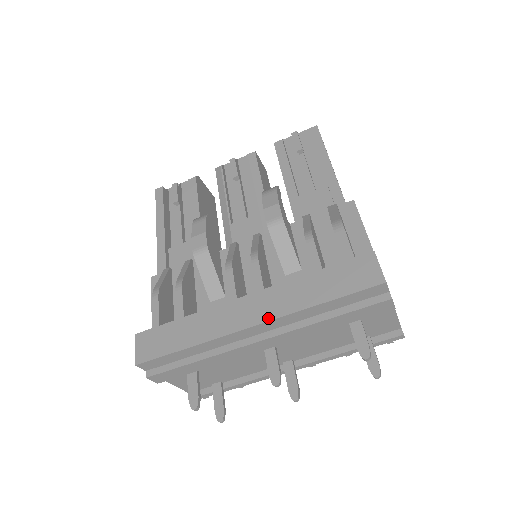
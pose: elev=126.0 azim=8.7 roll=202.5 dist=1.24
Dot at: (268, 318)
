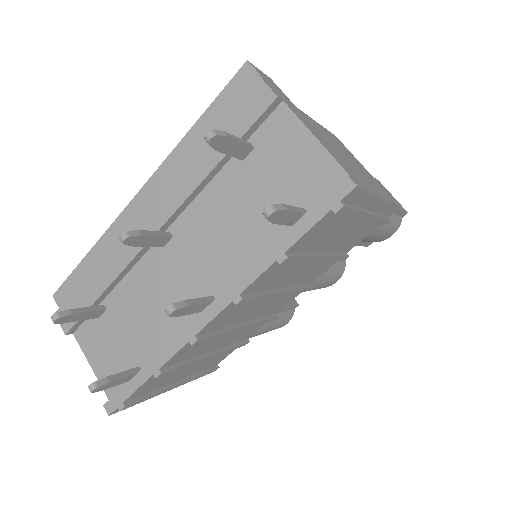
Dot at: (152, 179)
